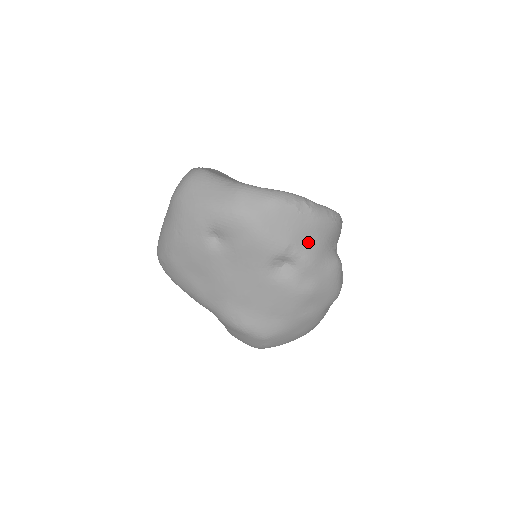
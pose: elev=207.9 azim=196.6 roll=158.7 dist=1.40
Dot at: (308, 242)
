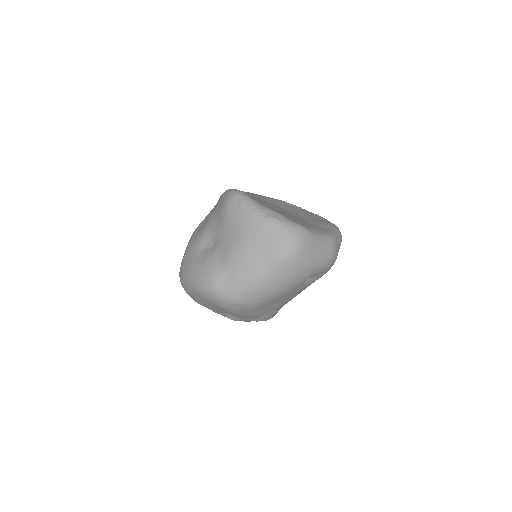
Dot at: occluded
